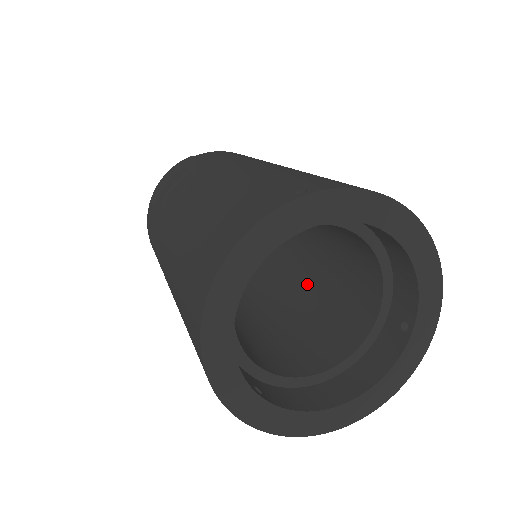
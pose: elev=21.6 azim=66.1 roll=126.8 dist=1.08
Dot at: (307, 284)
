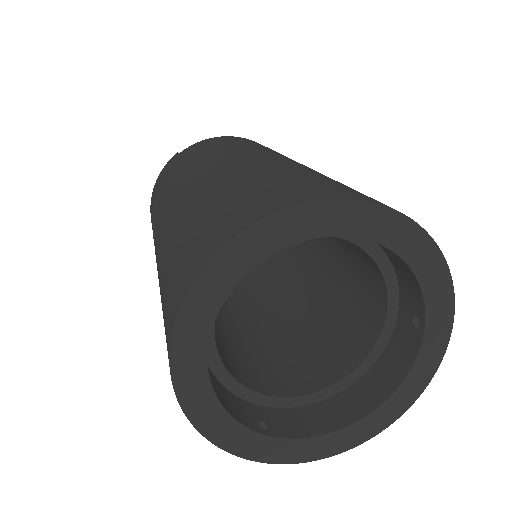
Dot at: (320, 270)
